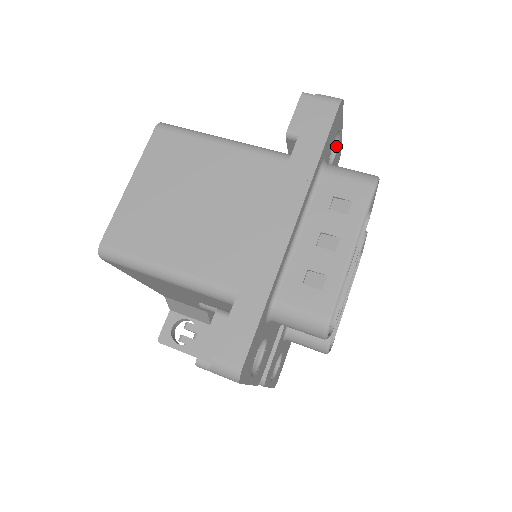
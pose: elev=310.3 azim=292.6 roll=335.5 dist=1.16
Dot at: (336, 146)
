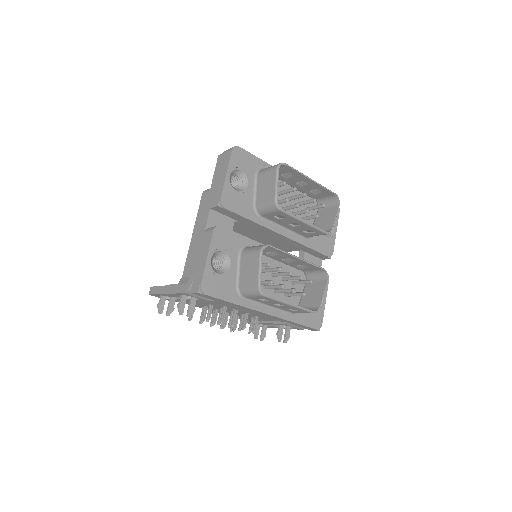
Dot at: (330, 236)
